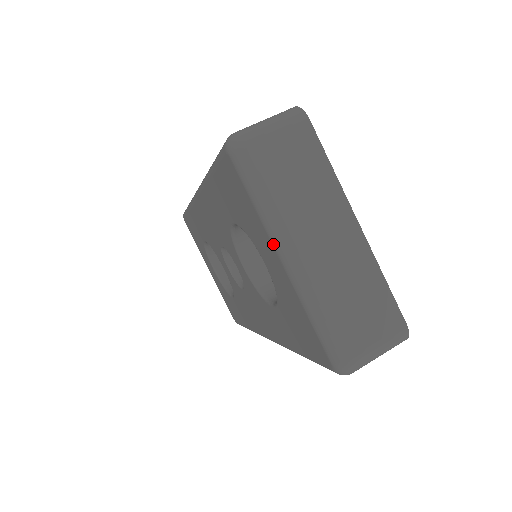
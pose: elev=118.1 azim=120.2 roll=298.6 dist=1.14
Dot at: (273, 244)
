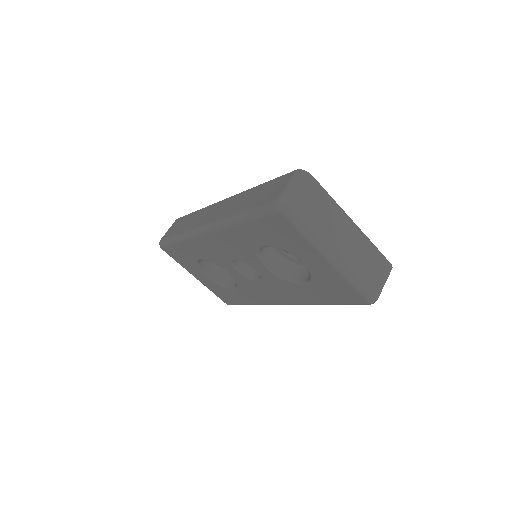
Dot at: (320, 253)
